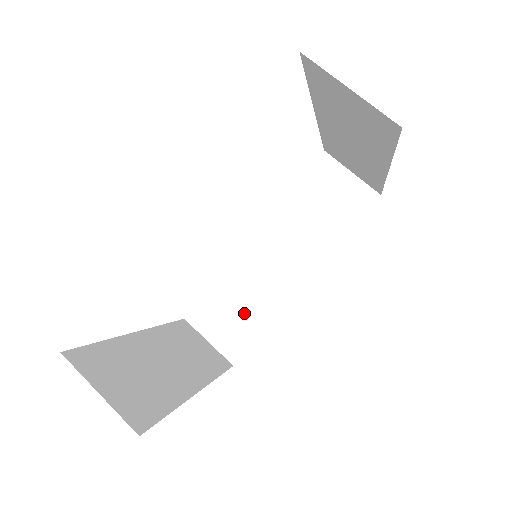
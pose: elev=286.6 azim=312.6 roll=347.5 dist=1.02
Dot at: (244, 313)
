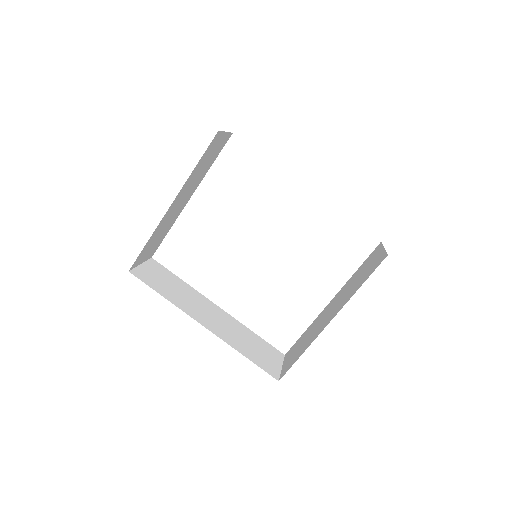
Dot at: (169, 288)
